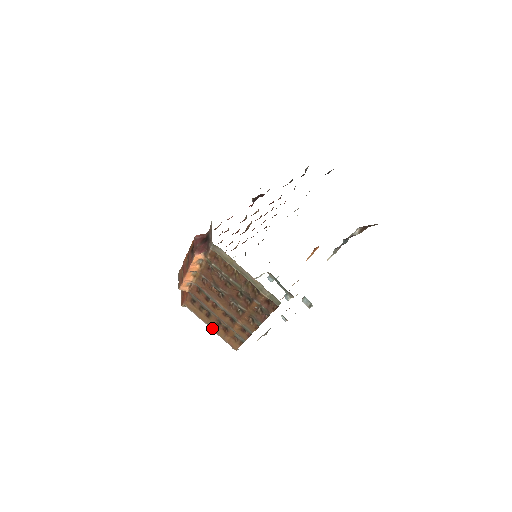
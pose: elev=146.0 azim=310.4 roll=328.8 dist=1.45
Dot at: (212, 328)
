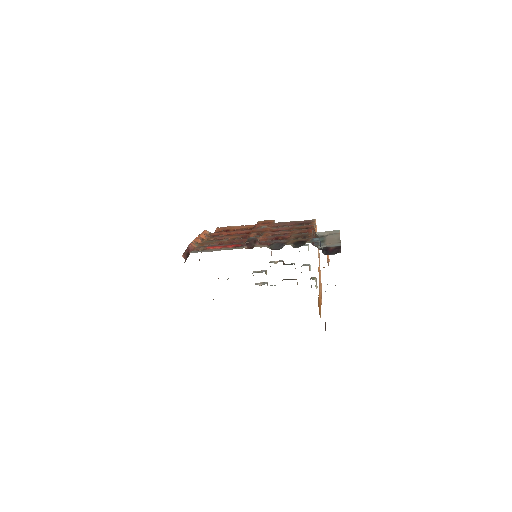
Dot at: occluded
